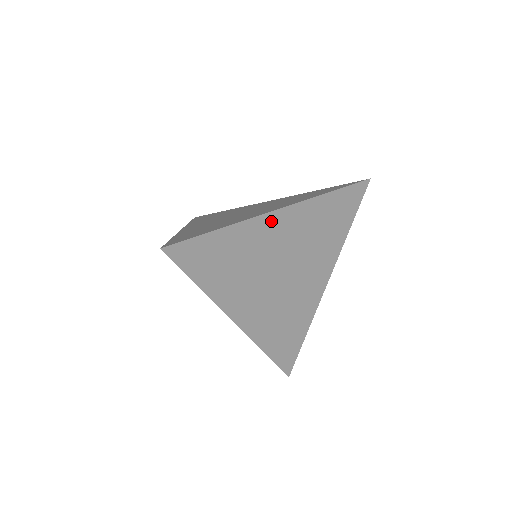
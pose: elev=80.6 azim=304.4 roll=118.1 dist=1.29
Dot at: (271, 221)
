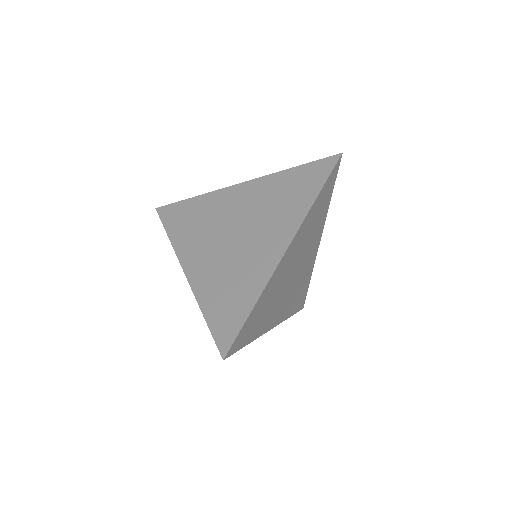
Dot at: (283, 261)
